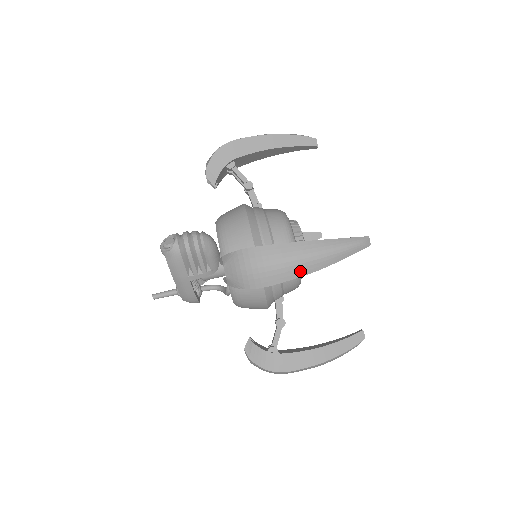
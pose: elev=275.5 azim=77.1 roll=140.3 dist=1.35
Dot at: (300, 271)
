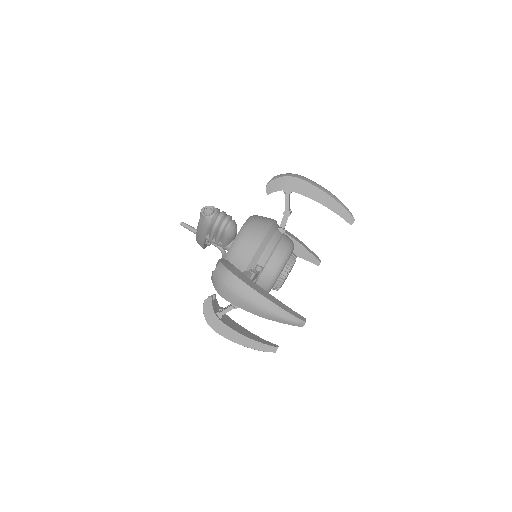
Dot at: (250, 309)
